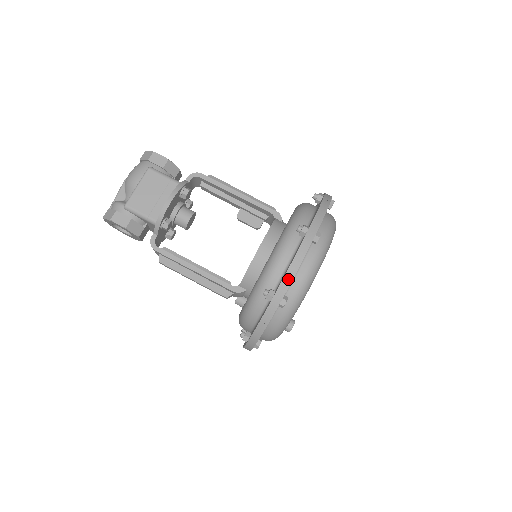
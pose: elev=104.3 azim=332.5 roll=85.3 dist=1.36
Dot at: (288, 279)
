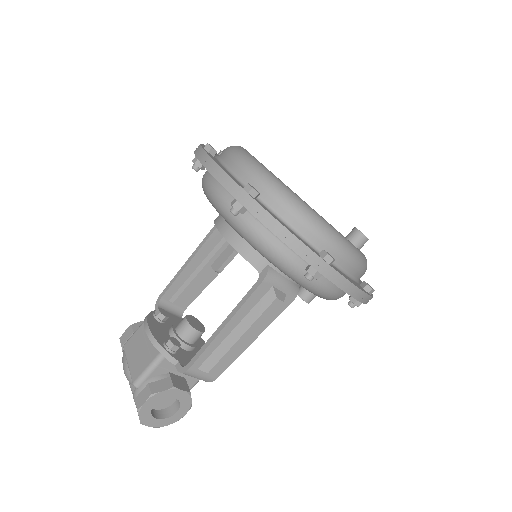
Dot at: (221, 176)
